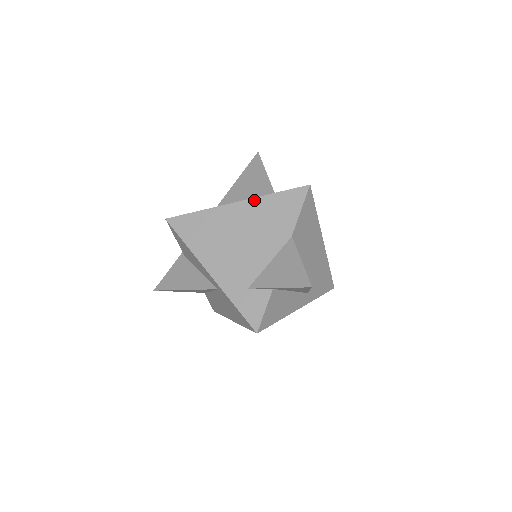
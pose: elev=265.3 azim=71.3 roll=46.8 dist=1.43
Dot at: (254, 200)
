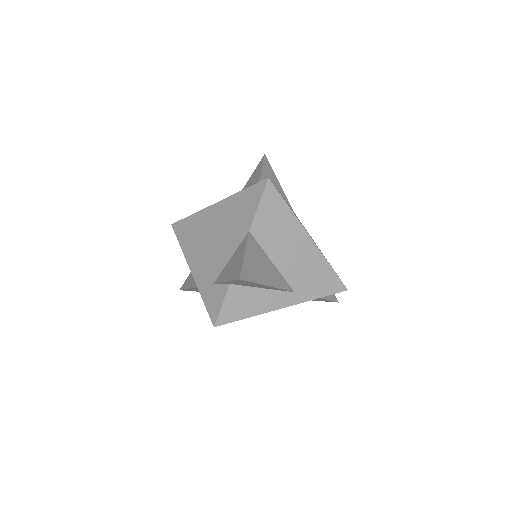
Dot at: (227, 199)
